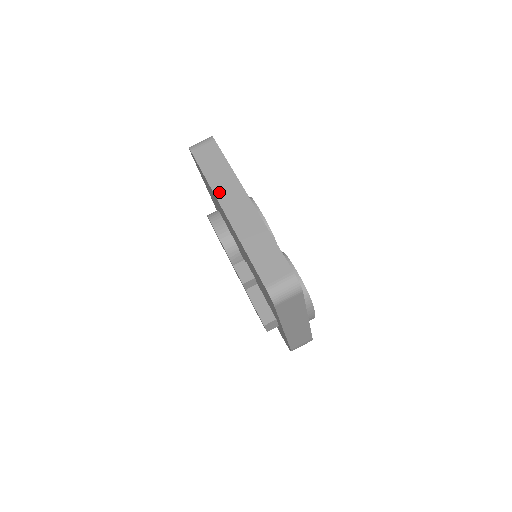
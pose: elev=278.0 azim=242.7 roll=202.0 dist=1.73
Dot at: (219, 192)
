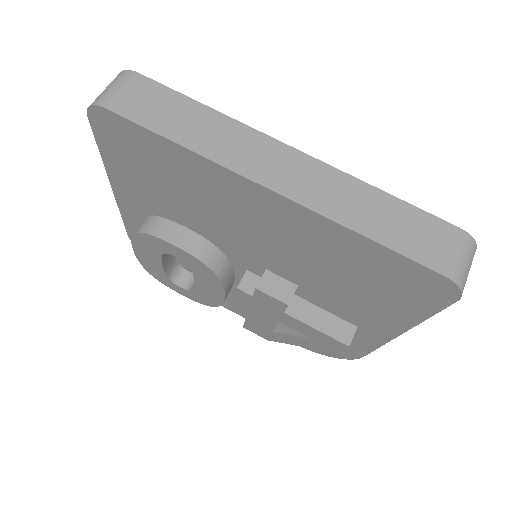
Dot at: (229, 159)
